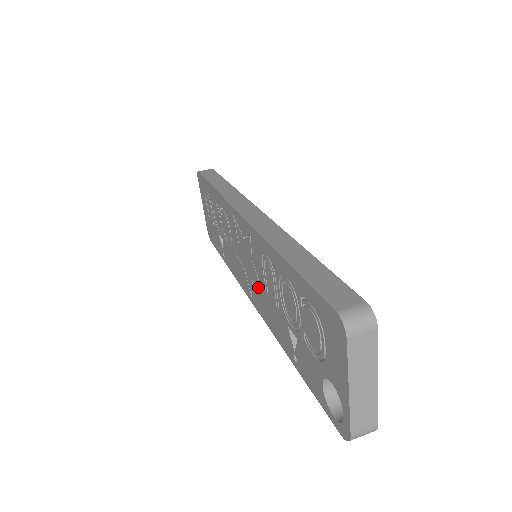
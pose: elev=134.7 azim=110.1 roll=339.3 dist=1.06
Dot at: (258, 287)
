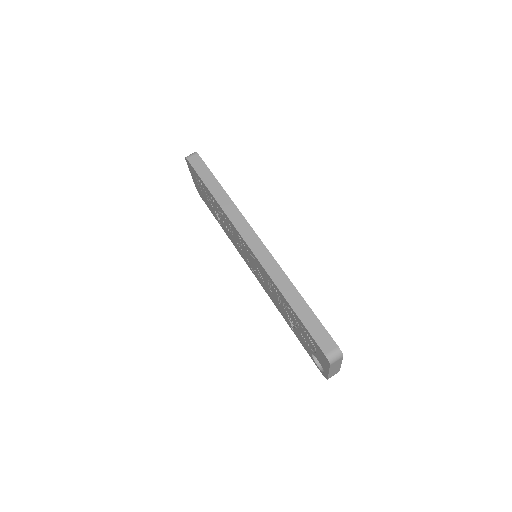
Dot at: (261, 279)
